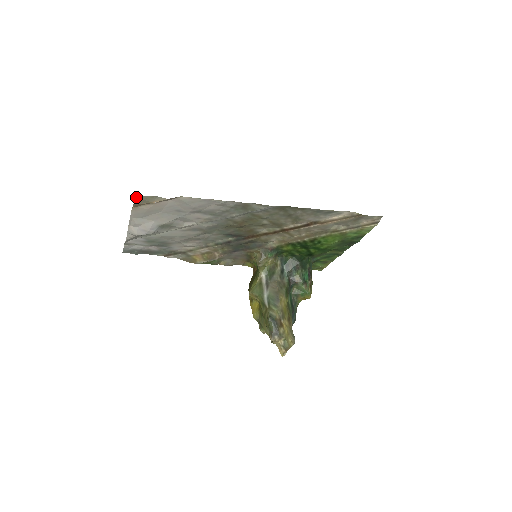
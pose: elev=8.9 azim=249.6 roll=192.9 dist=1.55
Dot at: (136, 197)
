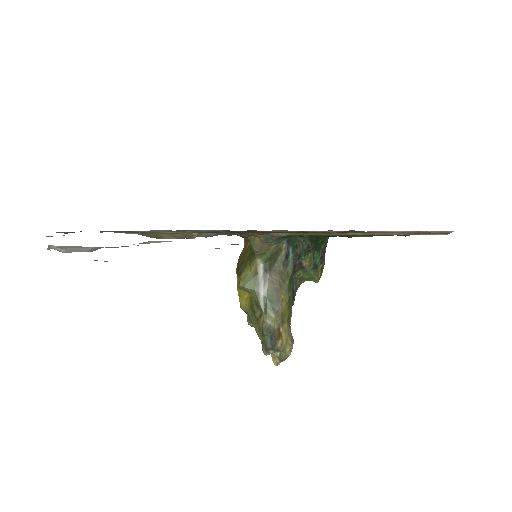
Dot at: occluded
